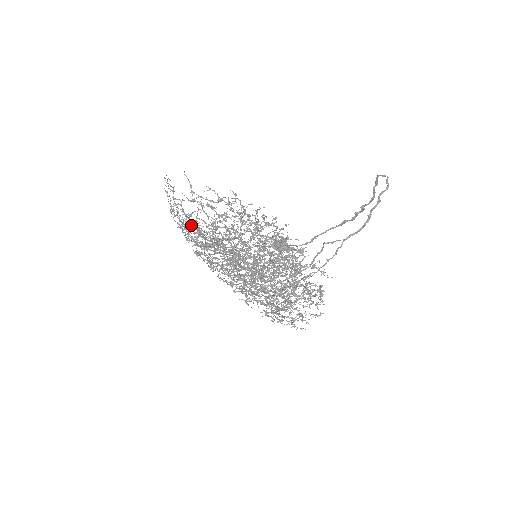
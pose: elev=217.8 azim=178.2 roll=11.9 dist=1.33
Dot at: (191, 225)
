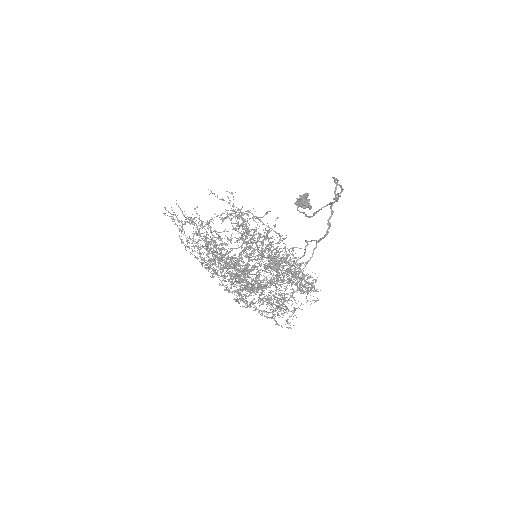
Dot at: occluded
